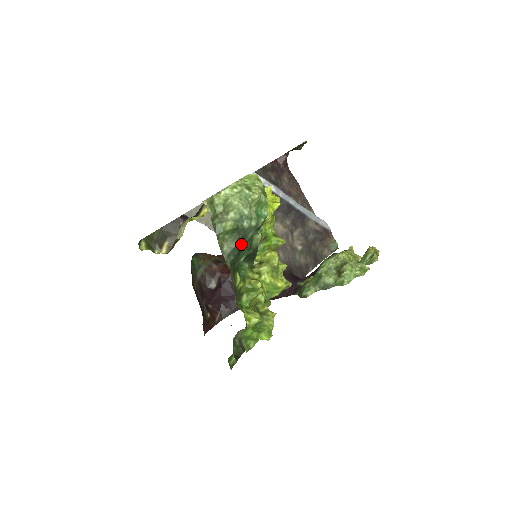
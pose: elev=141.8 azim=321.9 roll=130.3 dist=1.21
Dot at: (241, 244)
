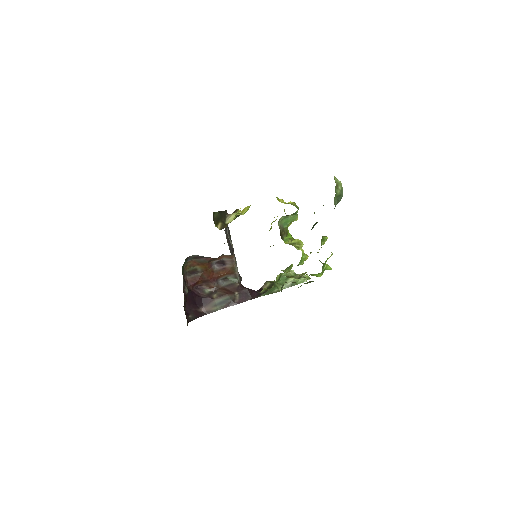
Dot at: (335, 206)
